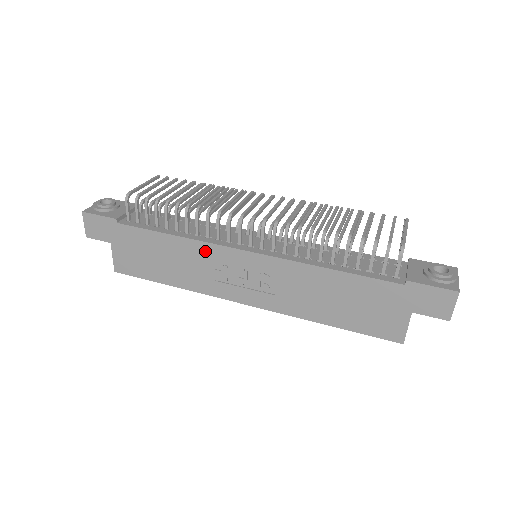
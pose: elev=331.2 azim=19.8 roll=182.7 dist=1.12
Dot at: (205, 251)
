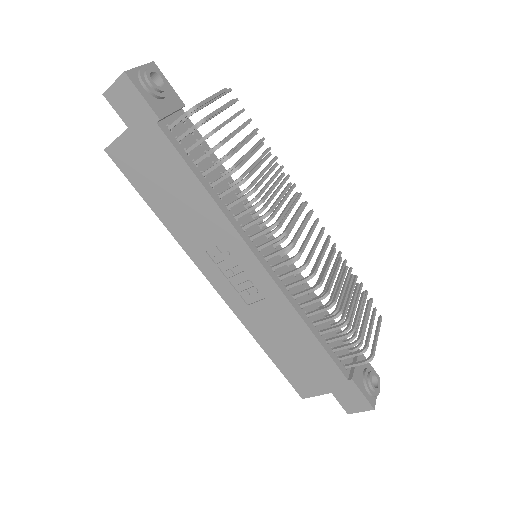
Dot at: (223, 229)
